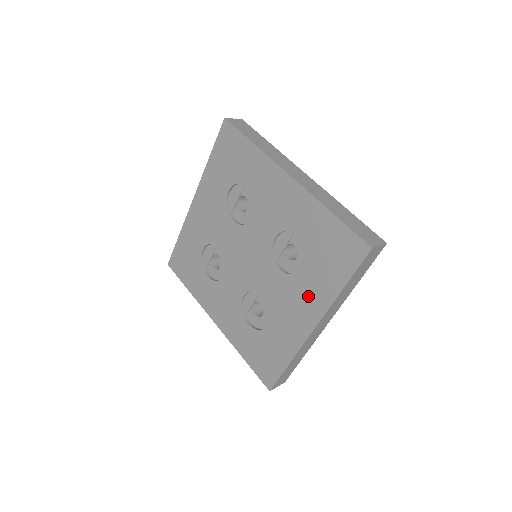
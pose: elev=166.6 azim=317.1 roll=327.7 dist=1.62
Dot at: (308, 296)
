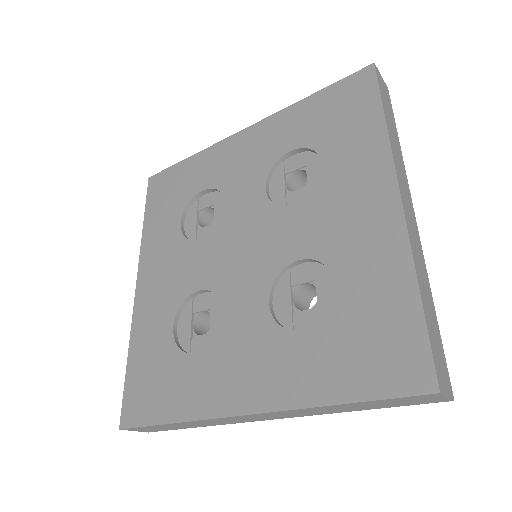
Dot at: (355, 177)
